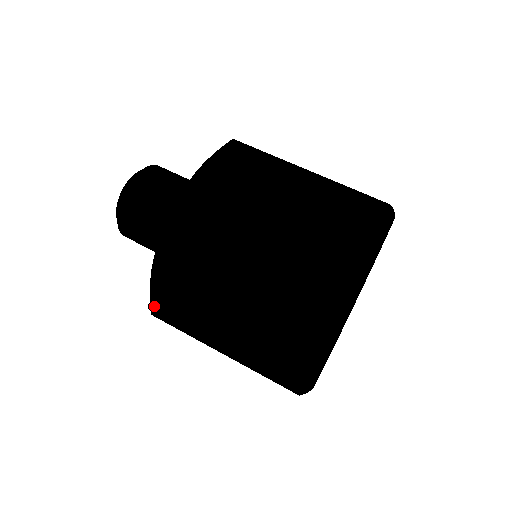
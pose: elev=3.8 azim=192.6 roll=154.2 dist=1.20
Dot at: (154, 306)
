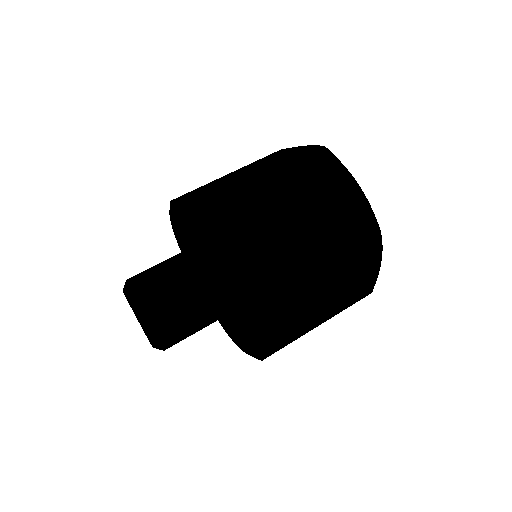
Dot at: (245, 293)
